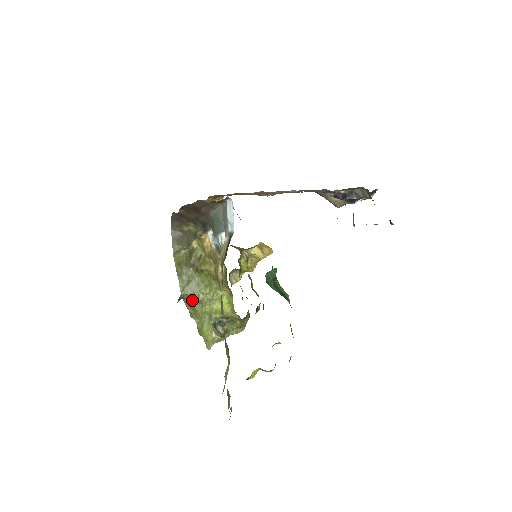
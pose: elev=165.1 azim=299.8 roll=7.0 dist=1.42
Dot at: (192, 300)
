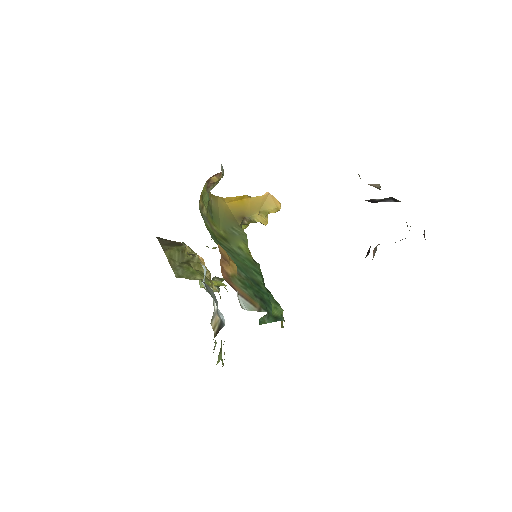
Dot at: occluded
